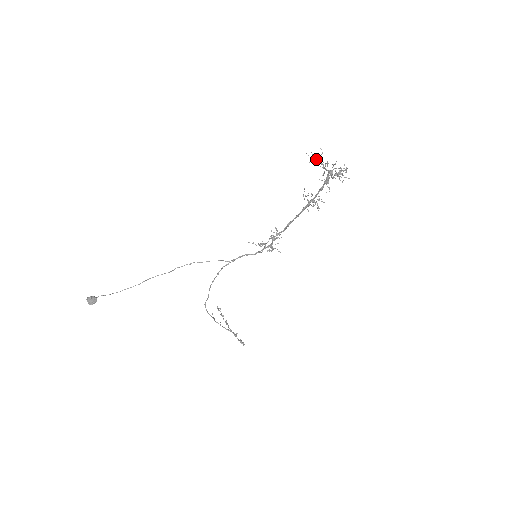
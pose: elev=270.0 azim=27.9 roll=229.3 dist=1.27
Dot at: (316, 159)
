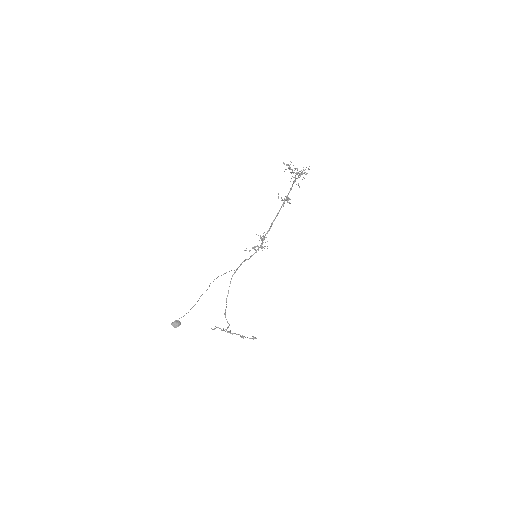
Dot at: (289, 167)
